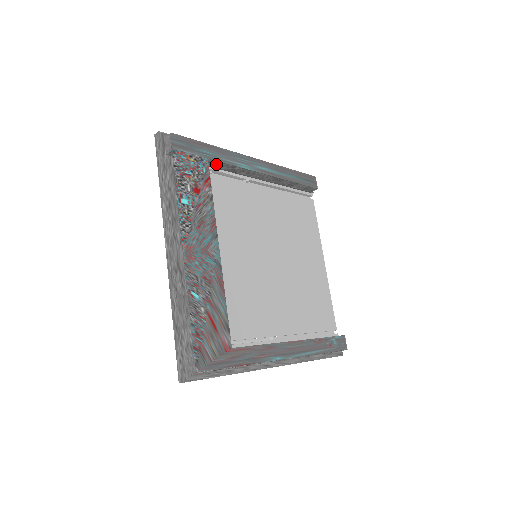
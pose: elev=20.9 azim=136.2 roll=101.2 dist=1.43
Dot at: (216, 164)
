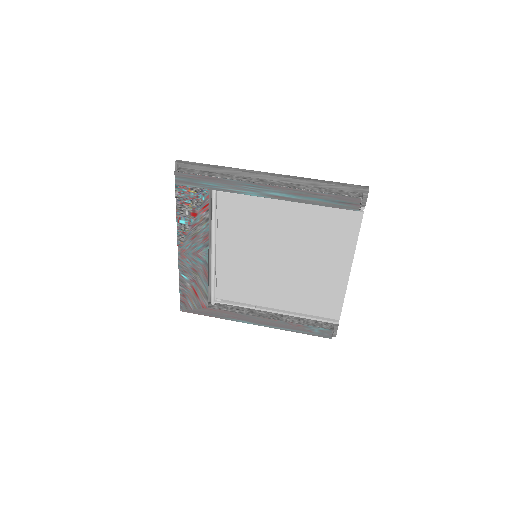
Dot at: occluded
